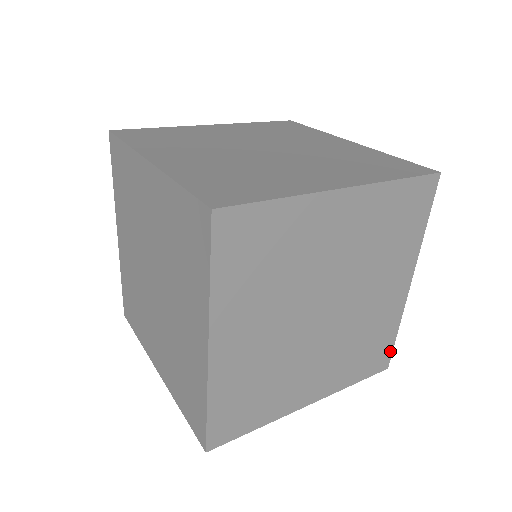
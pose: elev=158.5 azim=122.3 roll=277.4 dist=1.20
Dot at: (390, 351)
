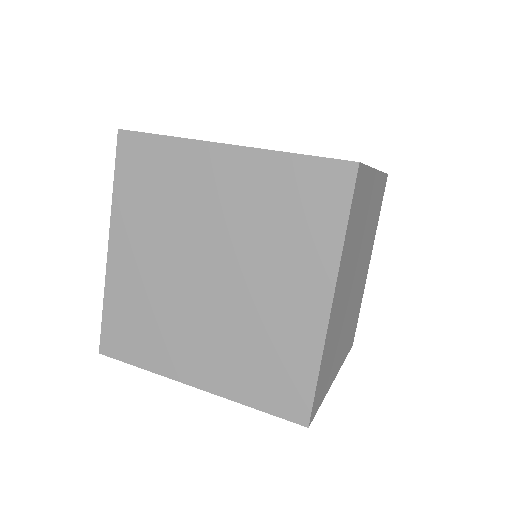
Dot at: (356, 327)
